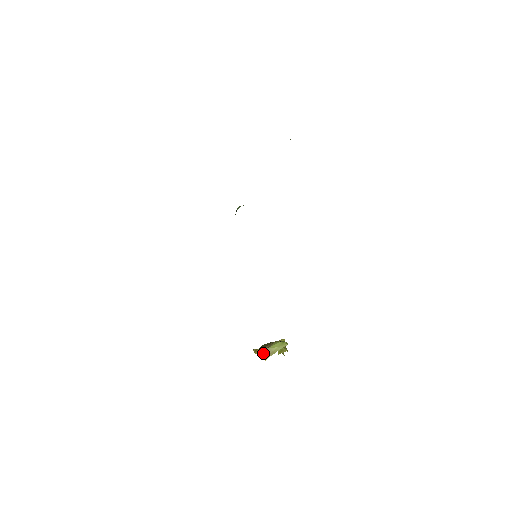
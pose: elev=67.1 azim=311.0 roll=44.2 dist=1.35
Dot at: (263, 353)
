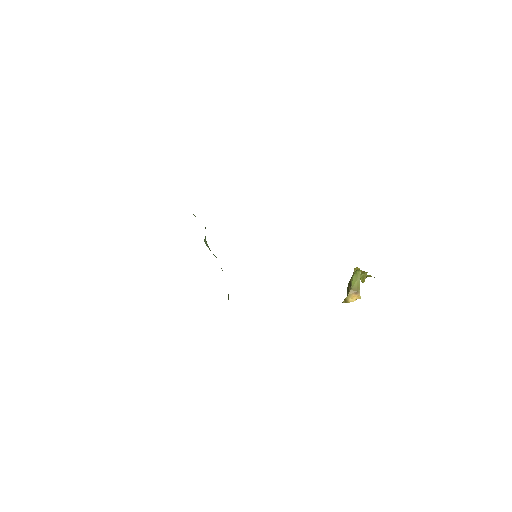
Dot at: (352, 296)
